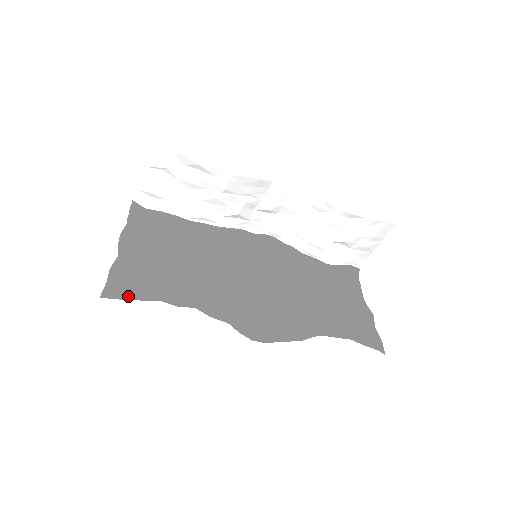
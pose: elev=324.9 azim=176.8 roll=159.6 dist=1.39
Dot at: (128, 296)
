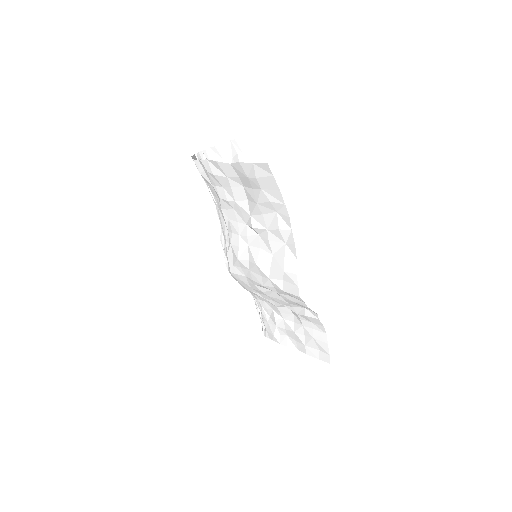
Dot at: (272, 182)
